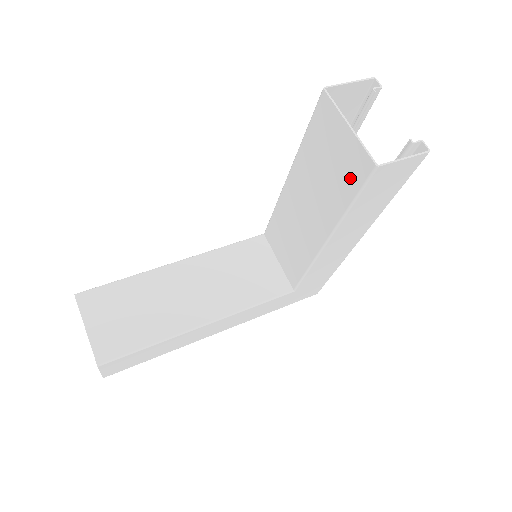
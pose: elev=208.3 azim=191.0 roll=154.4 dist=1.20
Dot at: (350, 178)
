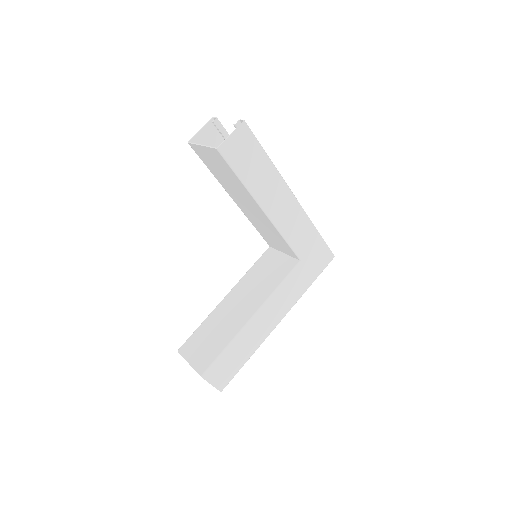
Dot at: (225, 166)
